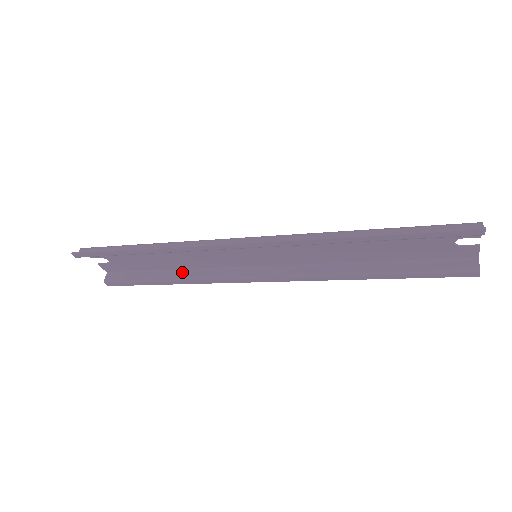
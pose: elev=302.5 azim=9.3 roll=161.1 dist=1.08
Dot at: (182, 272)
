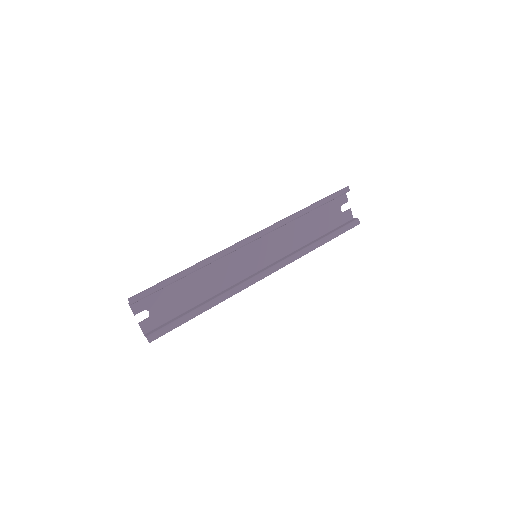
Dot at: (209, 299)
